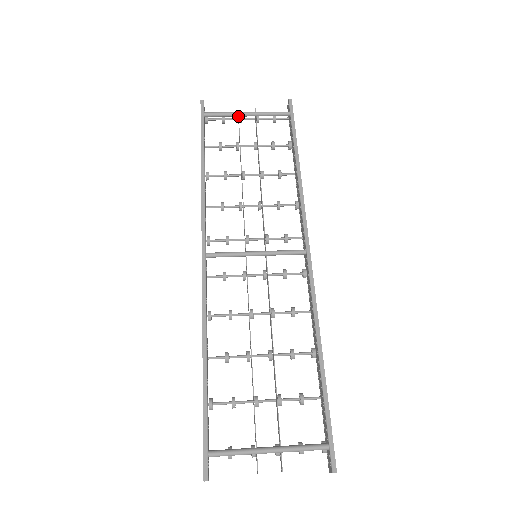
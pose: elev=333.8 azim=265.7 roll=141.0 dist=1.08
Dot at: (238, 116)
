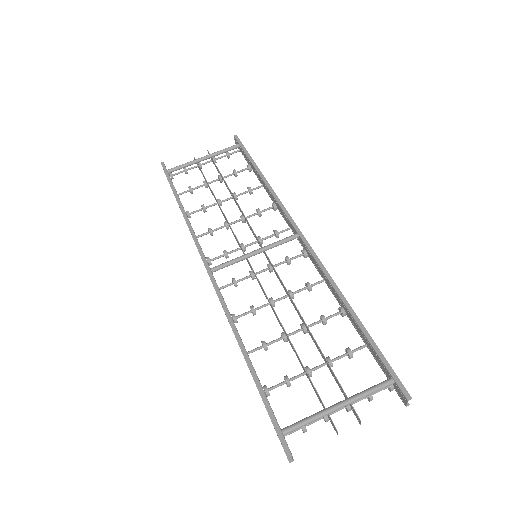
Dot at: (197, 163)
